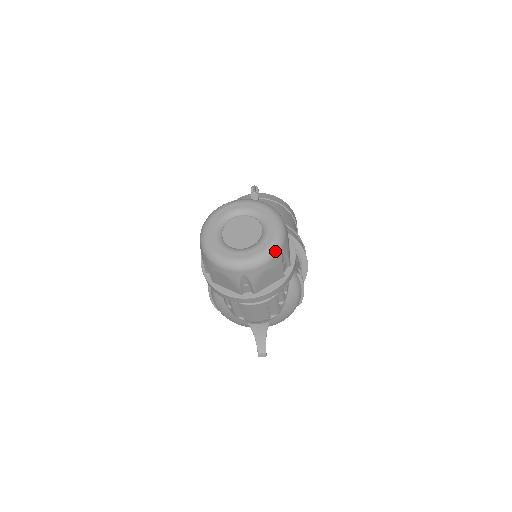
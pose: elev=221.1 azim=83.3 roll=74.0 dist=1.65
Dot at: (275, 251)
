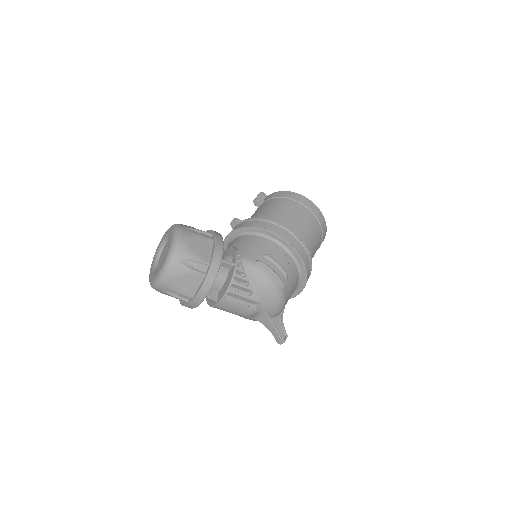
Dot at: (170, 262)
